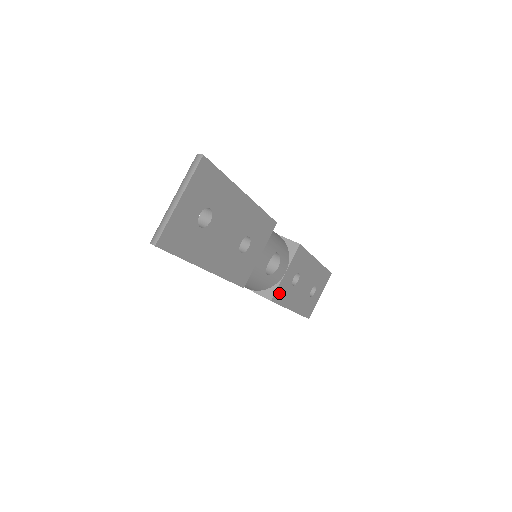
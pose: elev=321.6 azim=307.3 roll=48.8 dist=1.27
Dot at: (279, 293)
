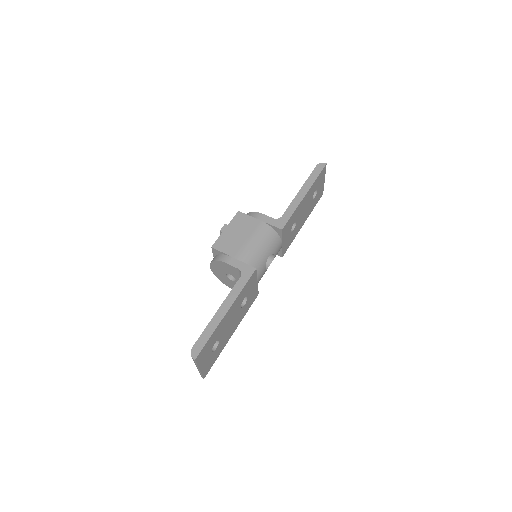
Dot at: (285, 248)
